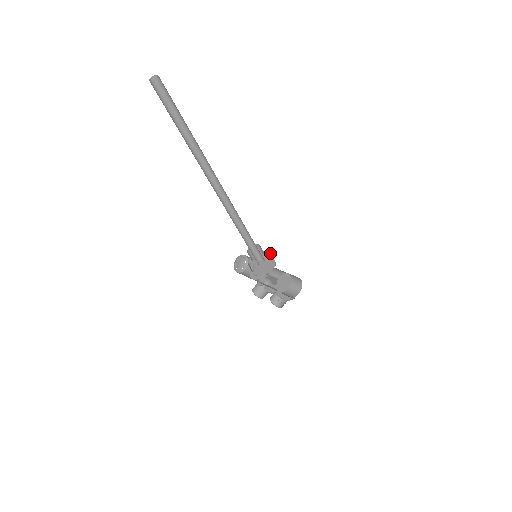
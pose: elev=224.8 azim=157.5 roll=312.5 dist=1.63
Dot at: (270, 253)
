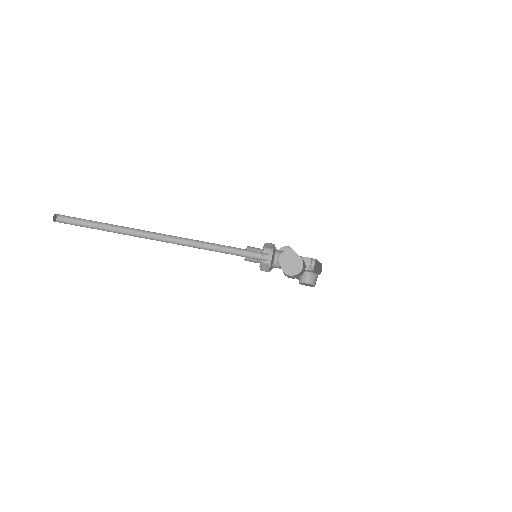
Dot at: (270, 243)
